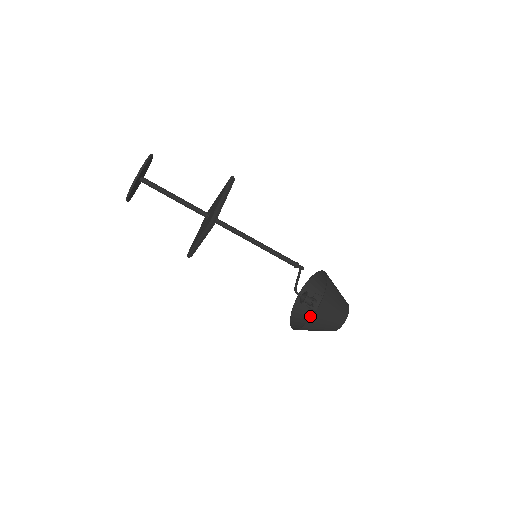
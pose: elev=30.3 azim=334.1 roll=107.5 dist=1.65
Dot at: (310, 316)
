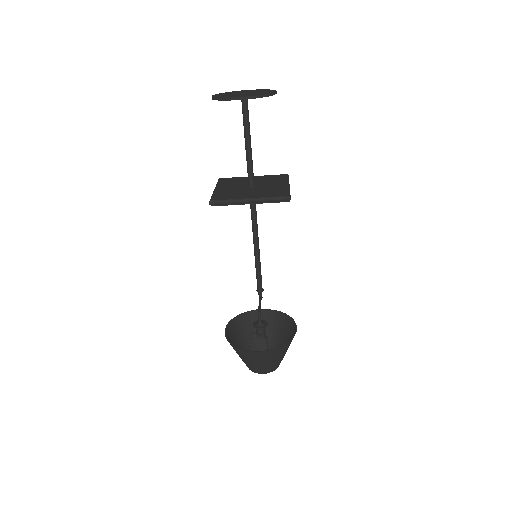
Dot at: (236, 346)
